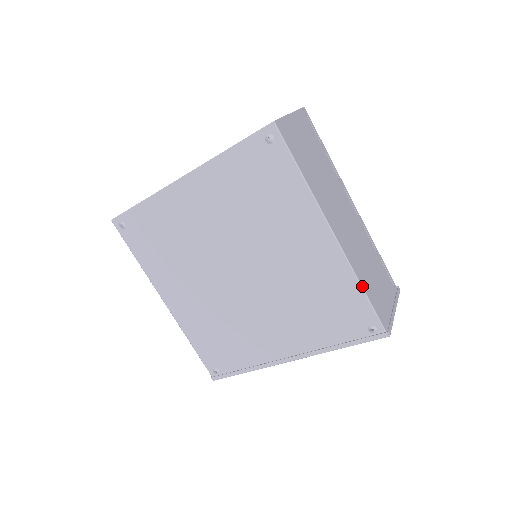
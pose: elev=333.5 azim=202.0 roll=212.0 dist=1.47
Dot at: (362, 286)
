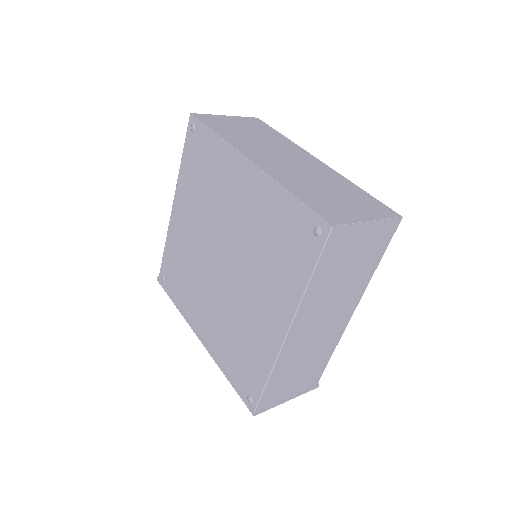
Dot at: (270, 377)
